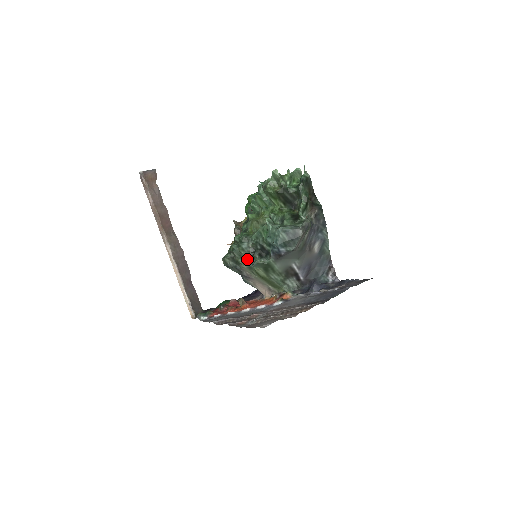
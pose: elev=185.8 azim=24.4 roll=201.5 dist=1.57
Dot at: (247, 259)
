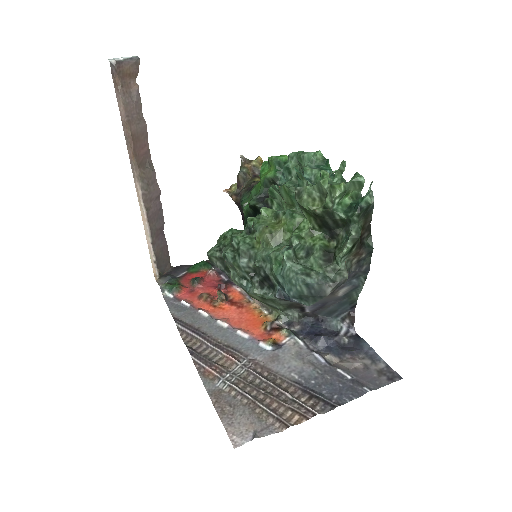
Dot at: (241, 278)
